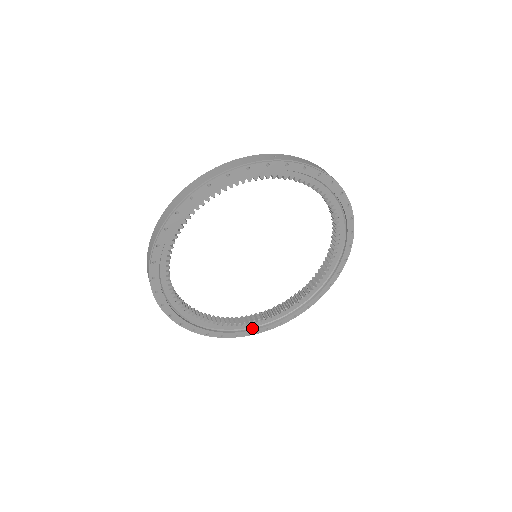
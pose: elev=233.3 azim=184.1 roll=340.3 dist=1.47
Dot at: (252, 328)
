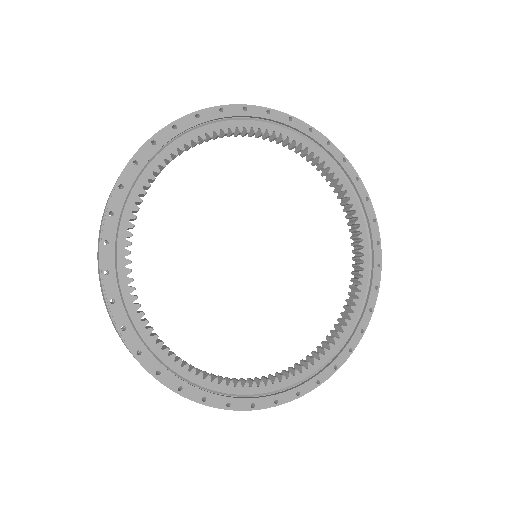
Dot at: (185, 380)
